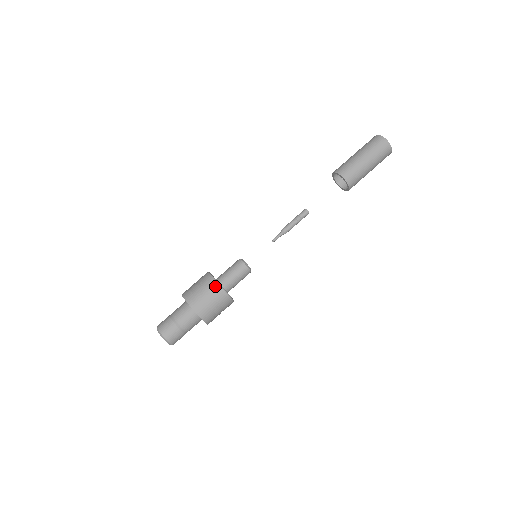
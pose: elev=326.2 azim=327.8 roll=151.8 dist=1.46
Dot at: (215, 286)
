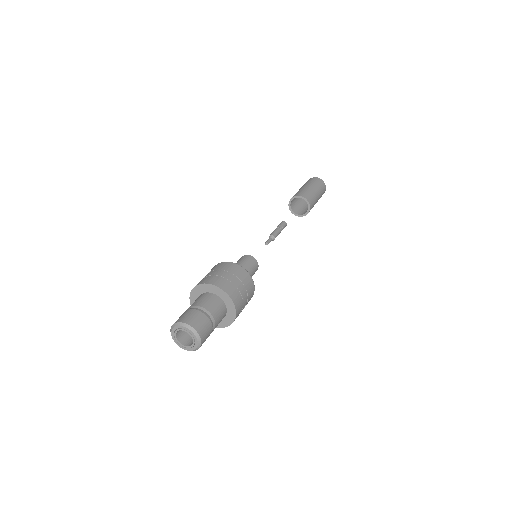
Dot at: (237, 267)
